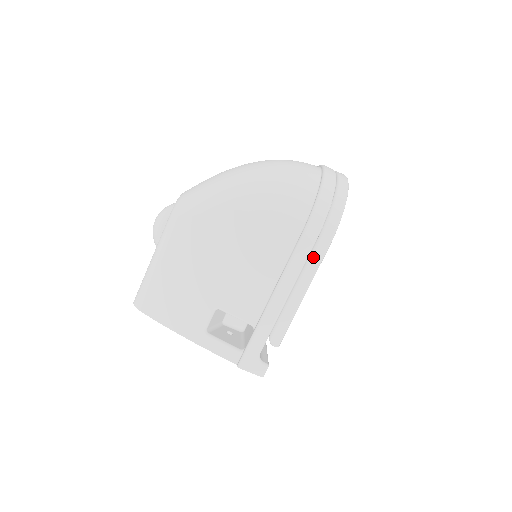
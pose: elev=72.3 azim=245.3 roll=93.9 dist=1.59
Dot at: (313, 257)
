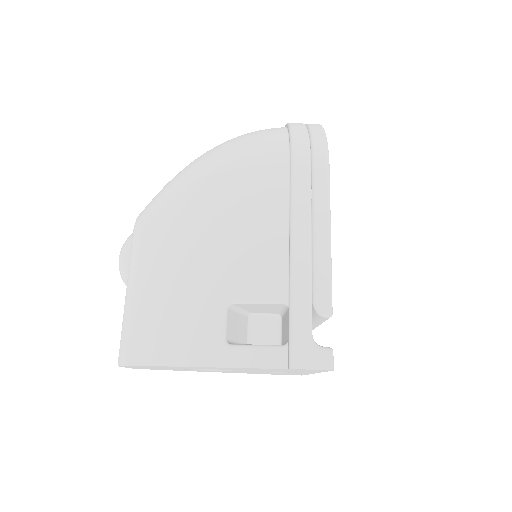
Dot at: (317, 183)
